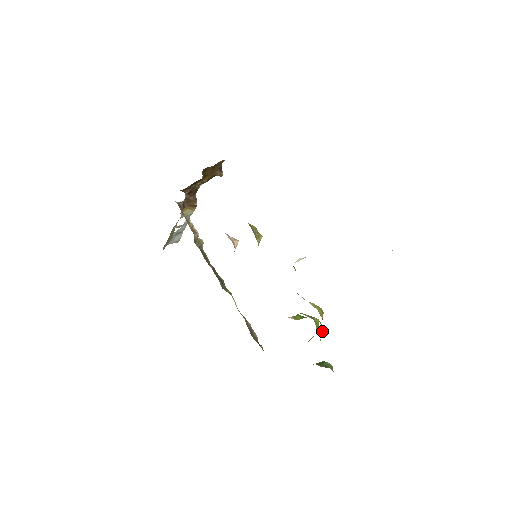
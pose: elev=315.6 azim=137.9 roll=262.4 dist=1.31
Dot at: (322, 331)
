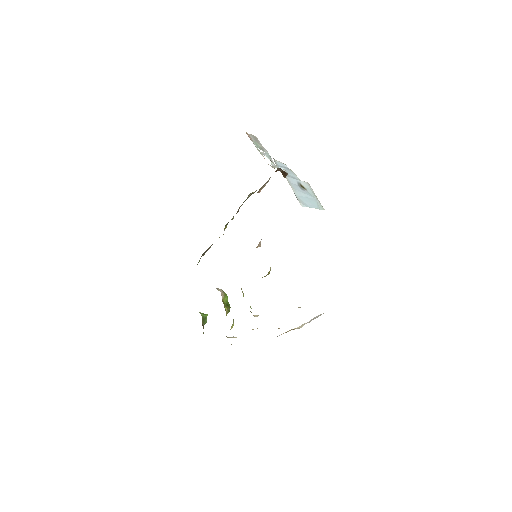
Dot at: occluded
